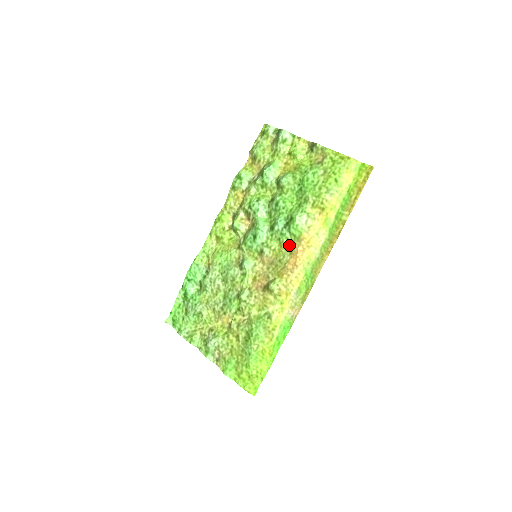
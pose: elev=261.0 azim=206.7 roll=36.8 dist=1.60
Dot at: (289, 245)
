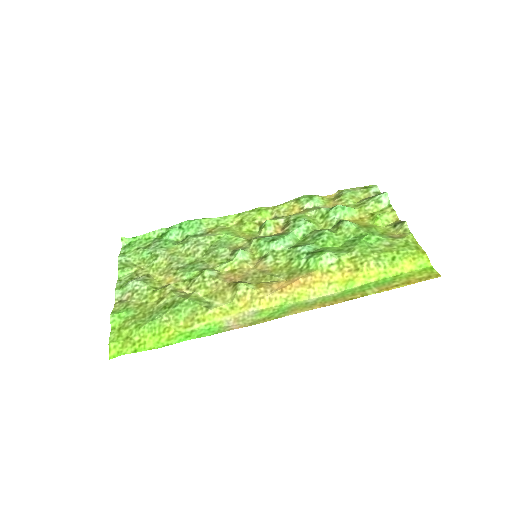
Dot at: (295, 270)
